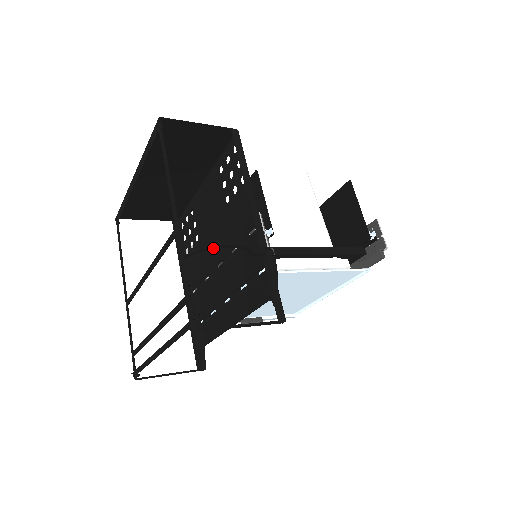
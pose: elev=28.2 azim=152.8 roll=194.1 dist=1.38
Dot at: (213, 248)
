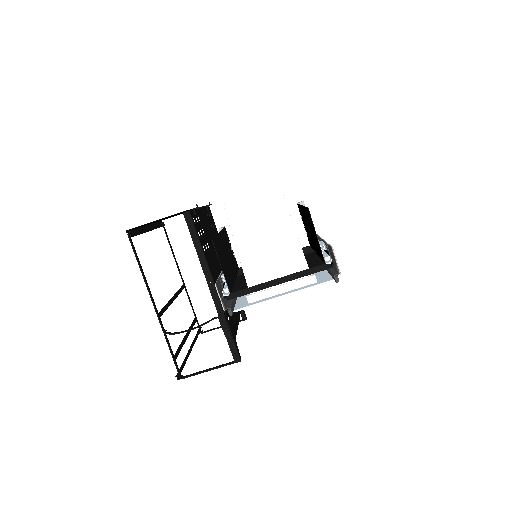
Dot at: (178, 333)
